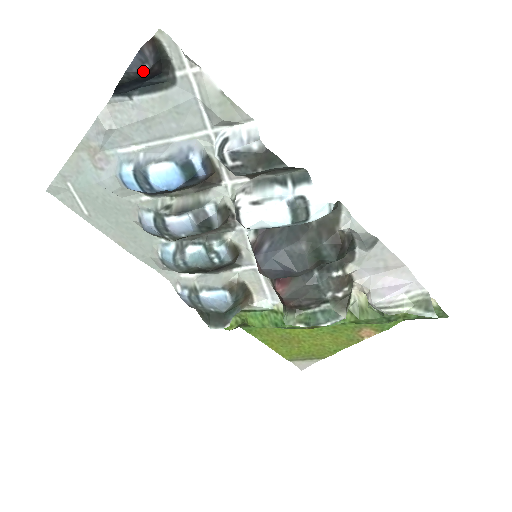
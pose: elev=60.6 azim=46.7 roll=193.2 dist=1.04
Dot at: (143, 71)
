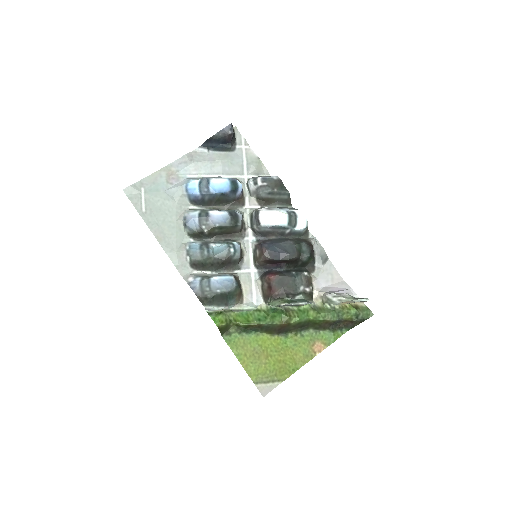
Dot at: (228, 134)
